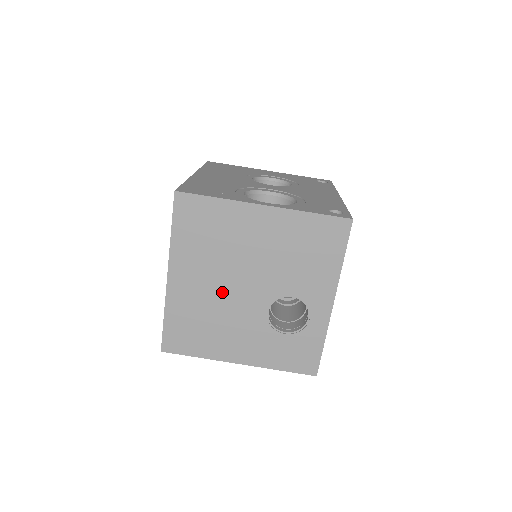
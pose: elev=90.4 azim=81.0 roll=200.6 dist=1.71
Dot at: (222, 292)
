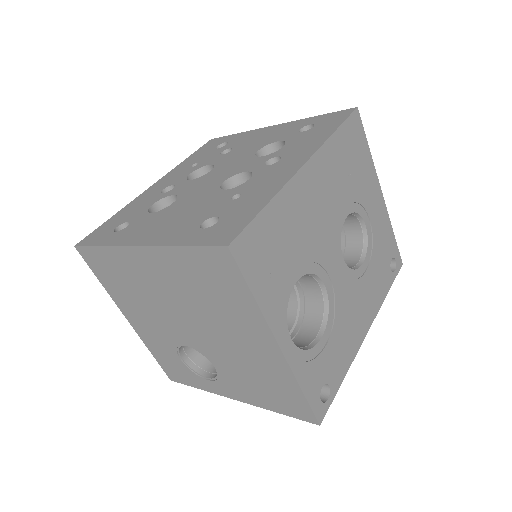
Dot at: (169, 305)
